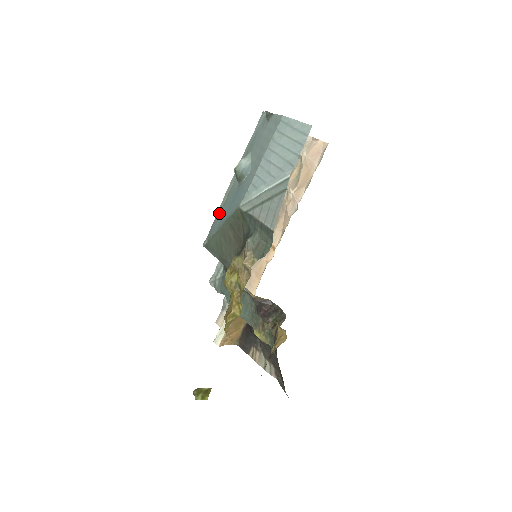
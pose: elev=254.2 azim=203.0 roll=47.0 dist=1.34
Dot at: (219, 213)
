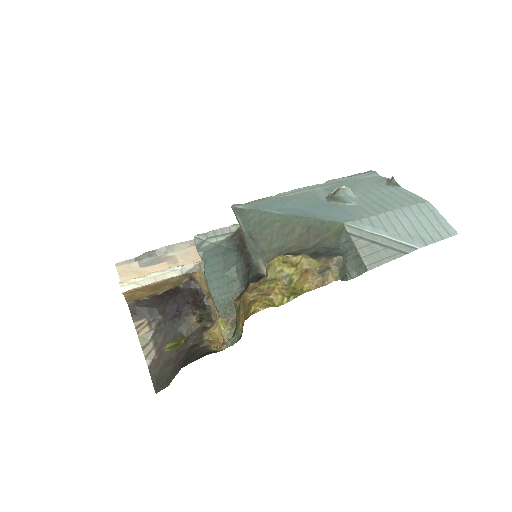
Dot at: (279, 199)
